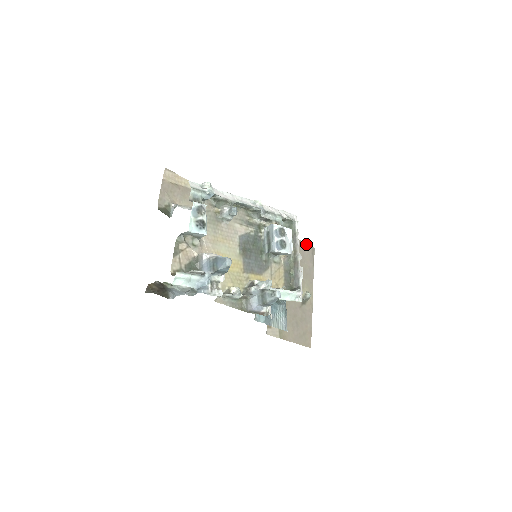
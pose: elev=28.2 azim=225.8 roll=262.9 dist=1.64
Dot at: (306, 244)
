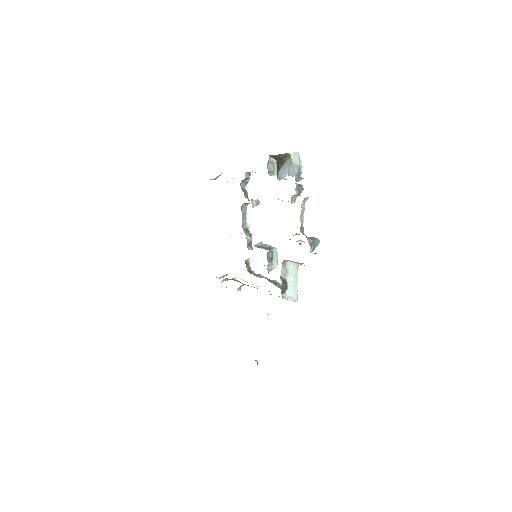
Dot at: occluded
